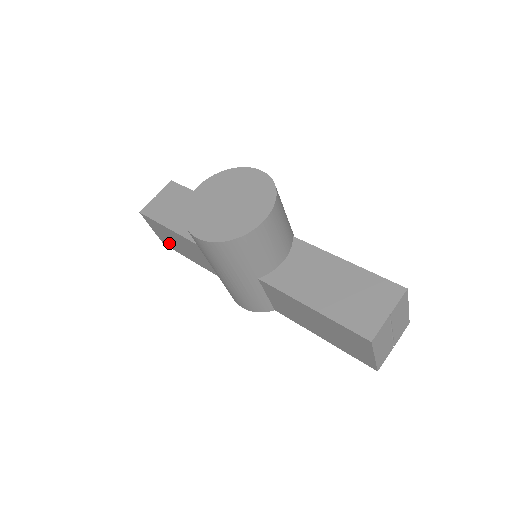
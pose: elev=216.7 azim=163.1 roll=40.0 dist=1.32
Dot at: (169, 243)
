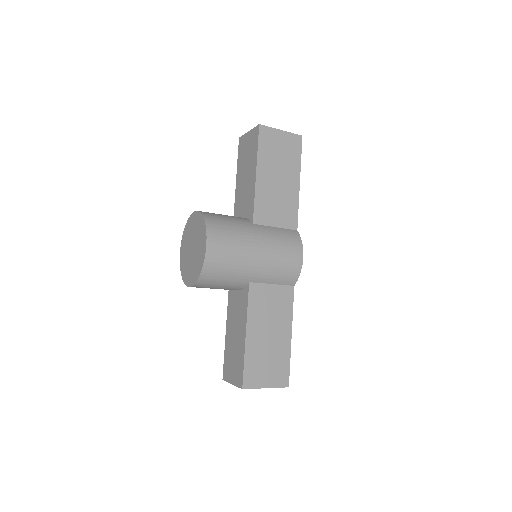
Dot at: occluded
